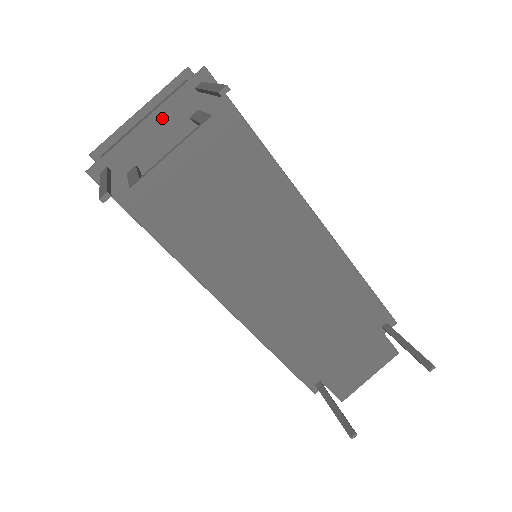
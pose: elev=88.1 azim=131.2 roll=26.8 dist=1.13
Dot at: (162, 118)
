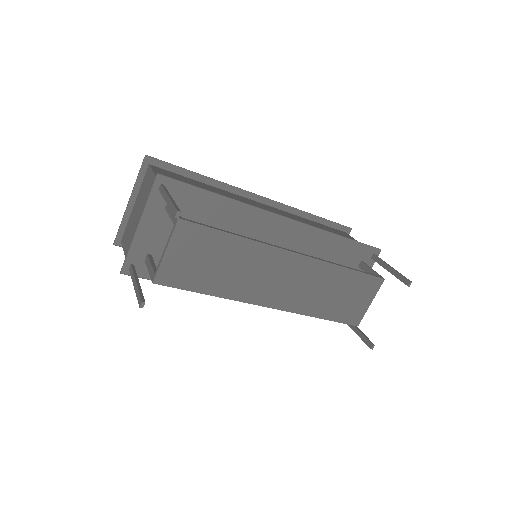
Dot at: (148, 219)
